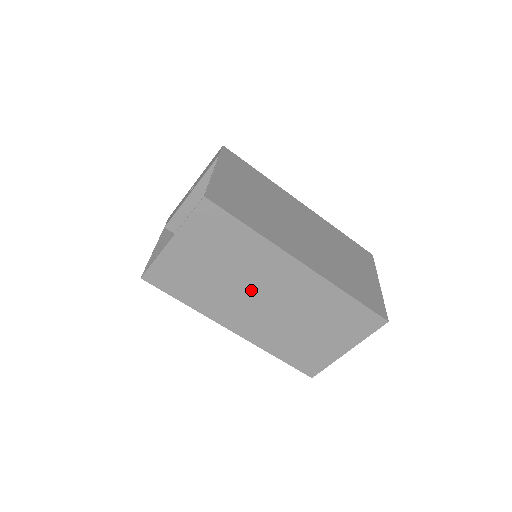
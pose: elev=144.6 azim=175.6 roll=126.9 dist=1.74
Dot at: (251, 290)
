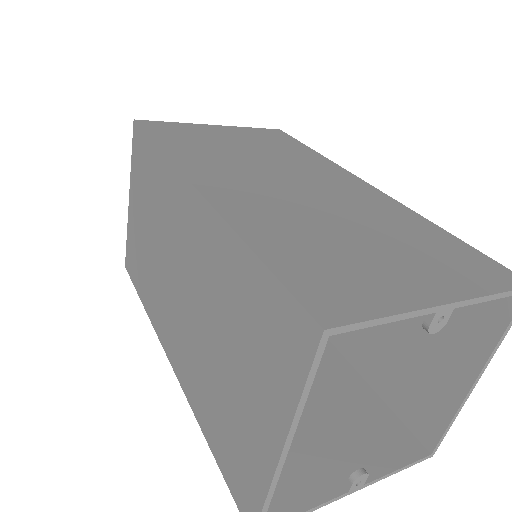
Dot at: (170, 265)
